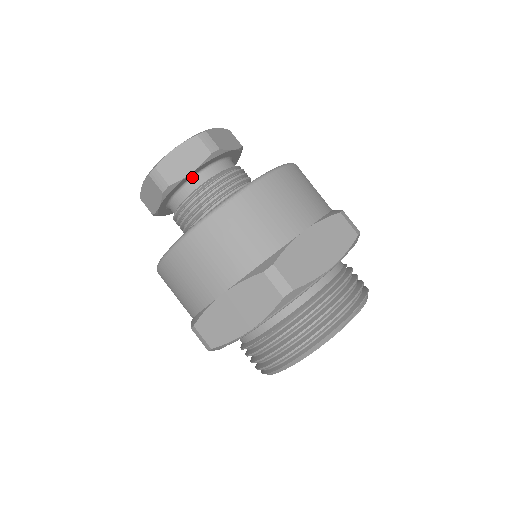
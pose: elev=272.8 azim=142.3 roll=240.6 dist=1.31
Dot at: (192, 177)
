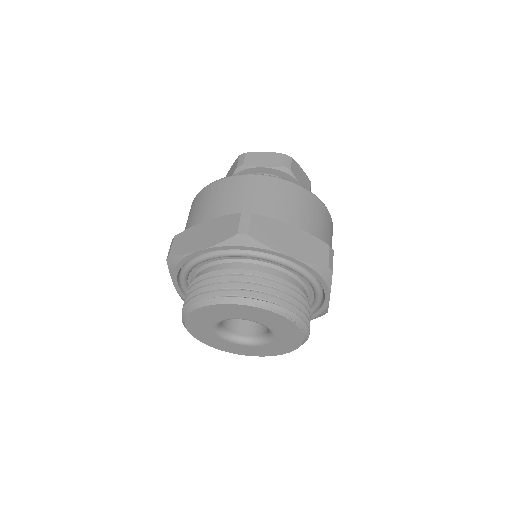
Dot at: occluded
